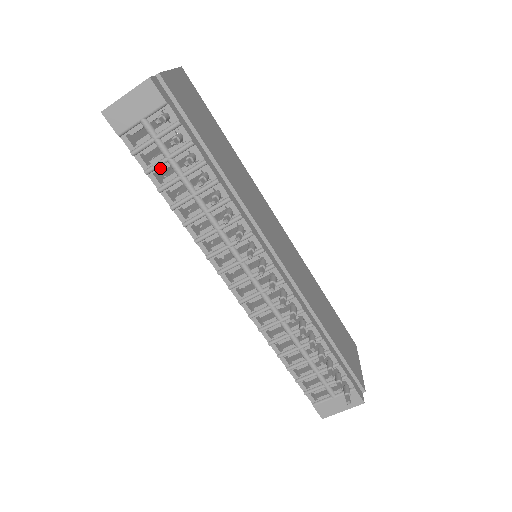
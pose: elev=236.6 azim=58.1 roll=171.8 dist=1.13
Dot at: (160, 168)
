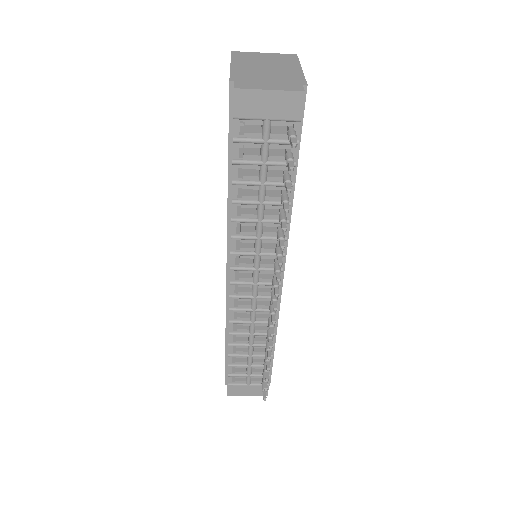
Dot at: (249, 166)
